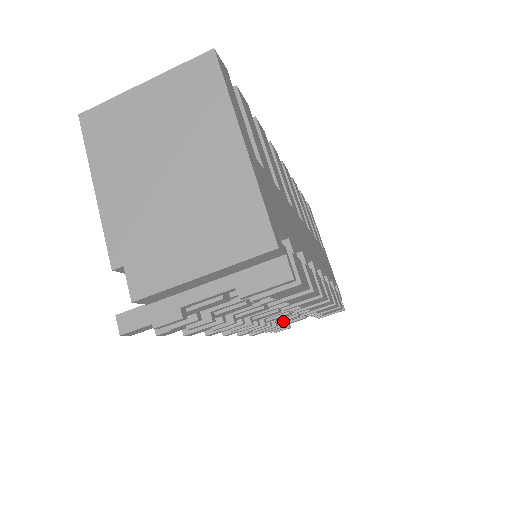
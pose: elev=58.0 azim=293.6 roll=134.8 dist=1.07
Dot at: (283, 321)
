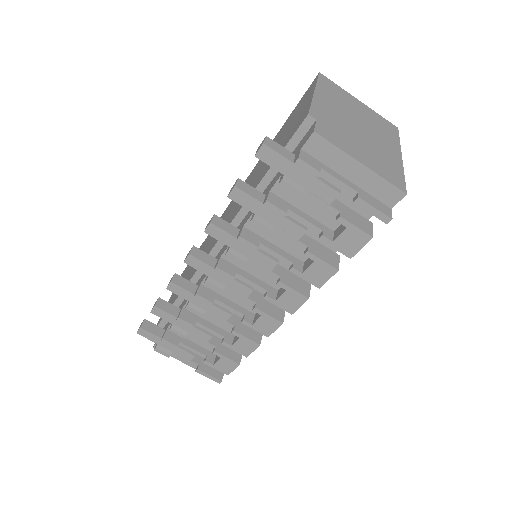
Dot at: (195, 331)
